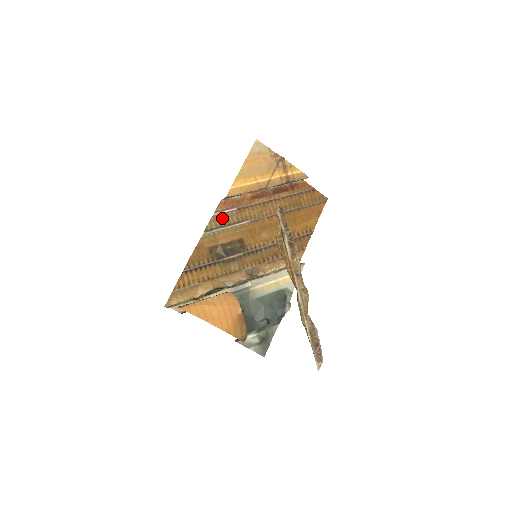
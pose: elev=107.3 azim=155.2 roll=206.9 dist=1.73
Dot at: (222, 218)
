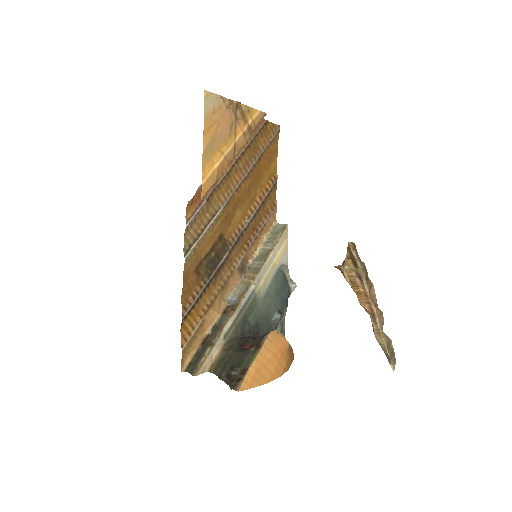
Dot at: (195, 223)
